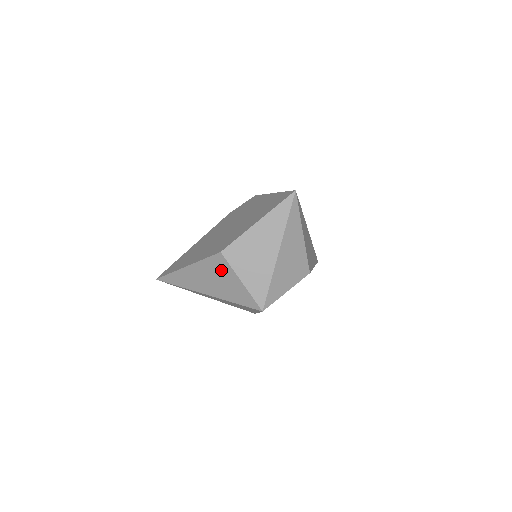
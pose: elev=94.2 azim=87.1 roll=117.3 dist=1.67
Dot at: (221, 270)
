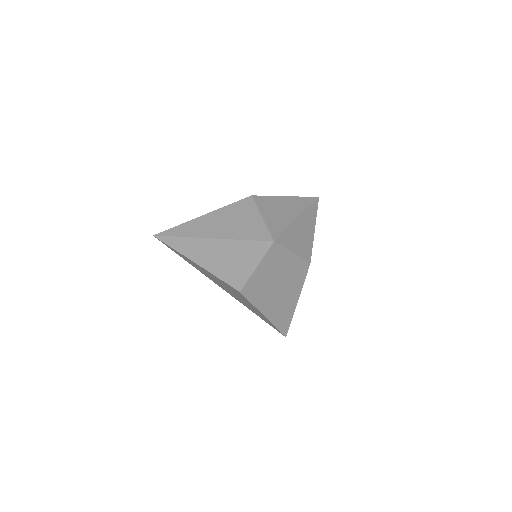
Dot at: (244, 211)
